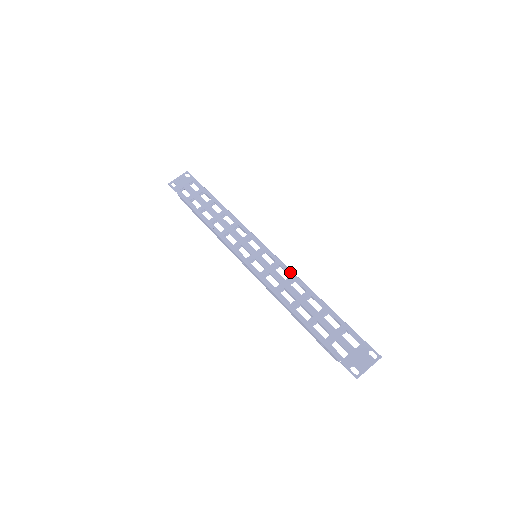
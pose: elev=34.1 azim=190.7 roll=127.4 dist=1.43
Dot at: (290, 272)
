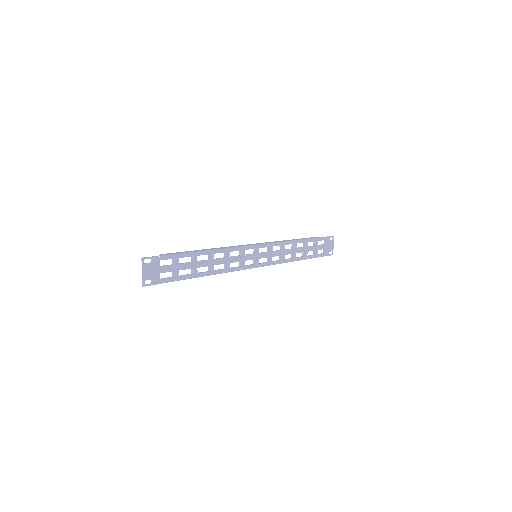
Dot at: (280, 244)
